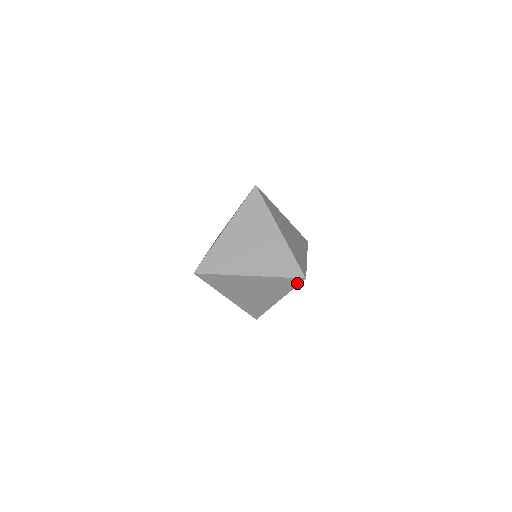
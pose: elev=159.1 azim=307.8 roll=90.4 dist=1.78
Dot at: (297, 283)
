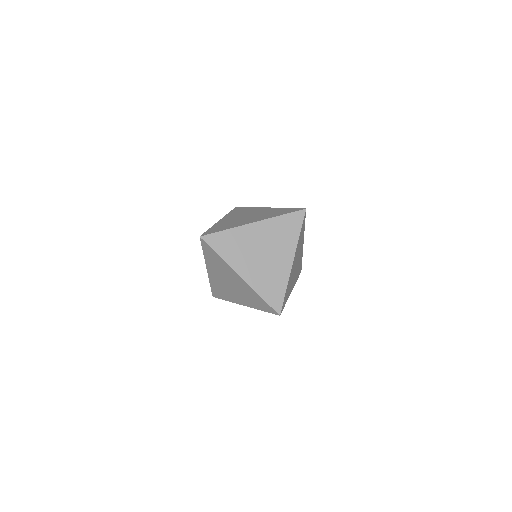
Dot at: (301, 220)
